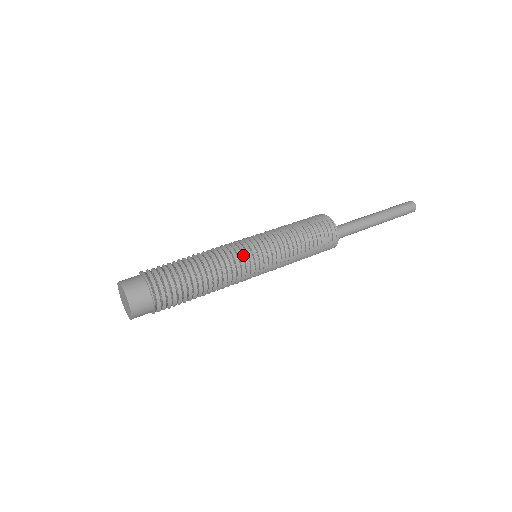
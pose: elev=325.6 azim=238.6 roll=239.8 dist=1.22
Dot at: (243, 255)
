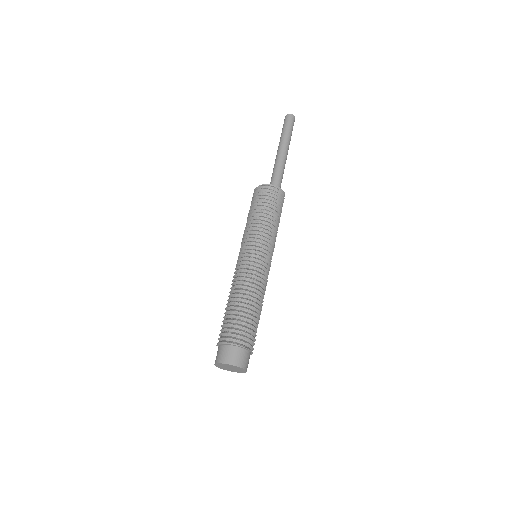
Dot at: (250, 265)
